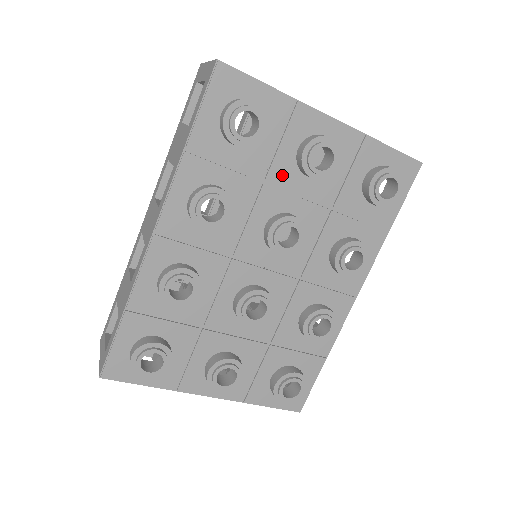
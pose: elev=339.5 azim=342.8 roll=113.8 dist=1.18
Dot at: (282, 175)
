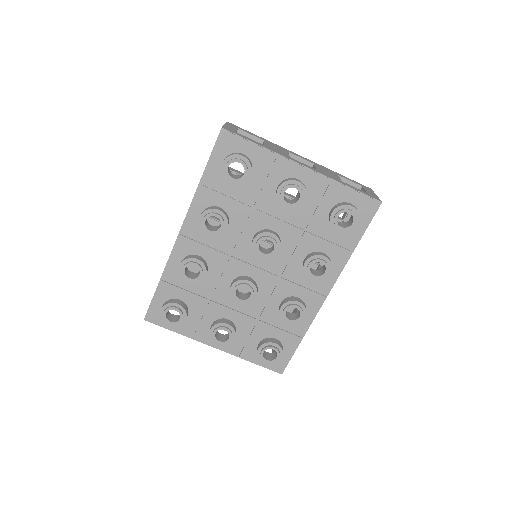
Dot at: (266, 203)
